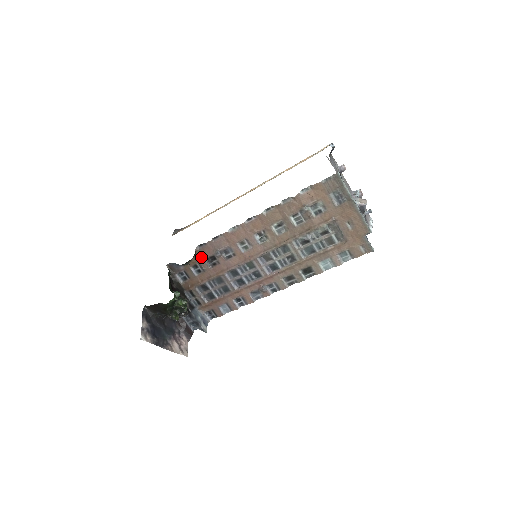
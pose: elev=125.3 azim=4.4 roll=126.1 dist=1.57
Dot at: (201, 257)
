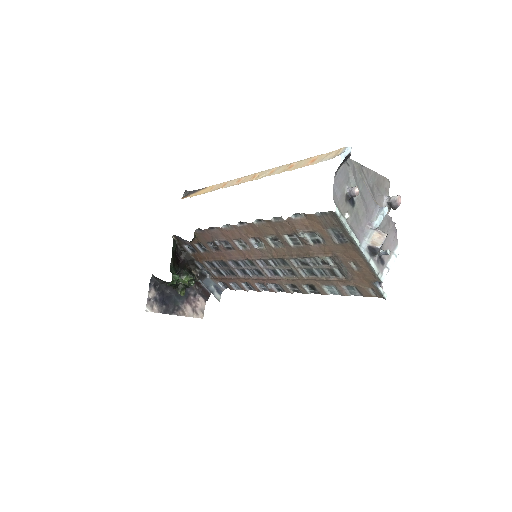
Dot at: (202, 240)
